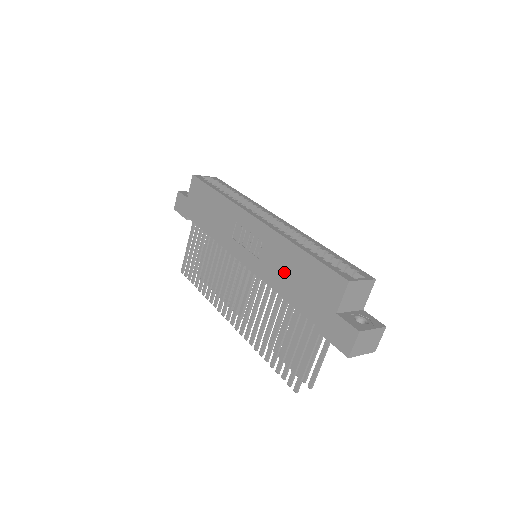
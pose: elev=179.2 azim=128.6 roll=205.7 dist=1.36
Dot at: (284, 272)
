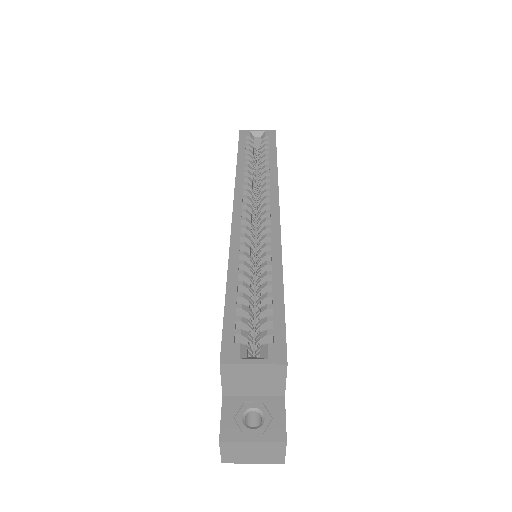
Dot at: occluded
